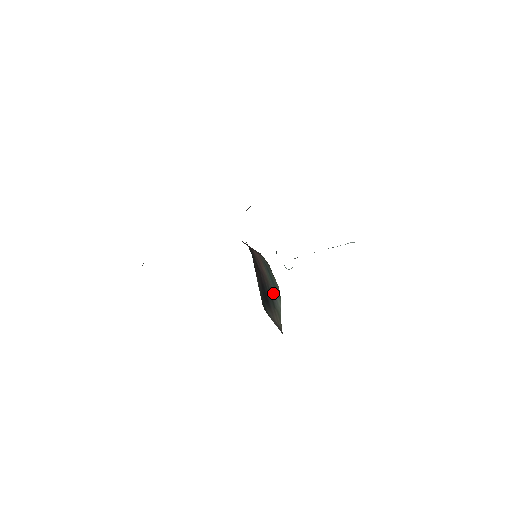
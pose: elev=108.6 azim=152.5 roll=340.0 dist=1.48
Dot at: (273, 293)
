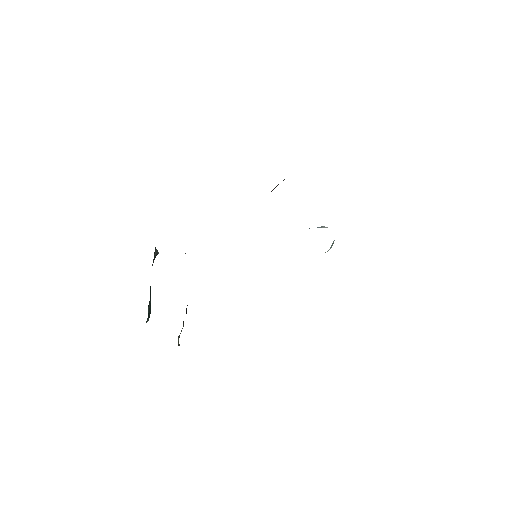
Dot at: occluded
